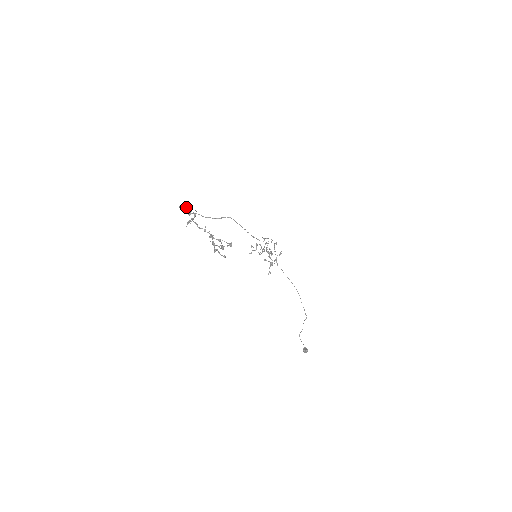
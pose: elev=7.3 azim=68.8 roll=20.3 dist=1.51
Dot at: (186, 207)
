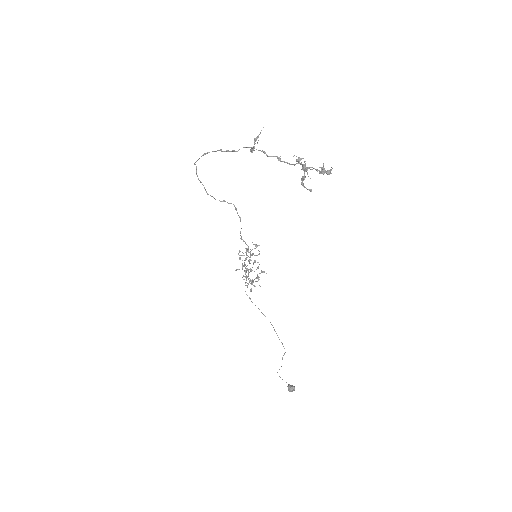
Dot at: (196, 168)
